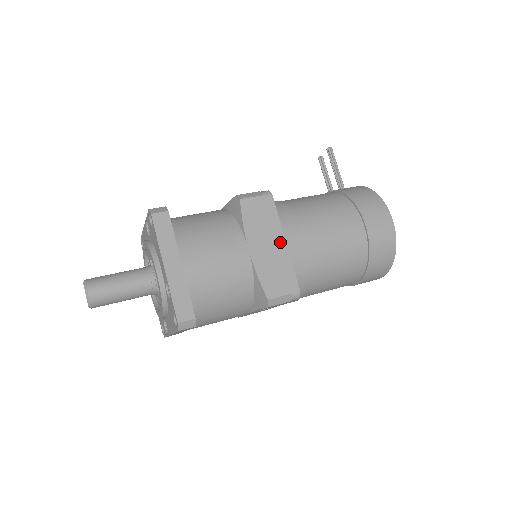
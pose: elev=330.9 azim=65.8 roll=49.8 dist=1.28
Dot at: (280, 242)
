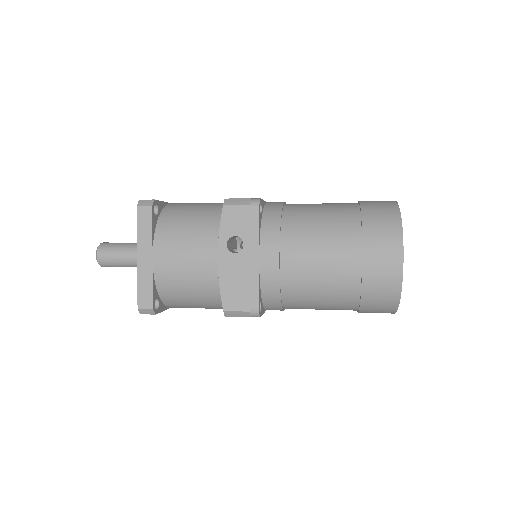
Dot at: occluded
